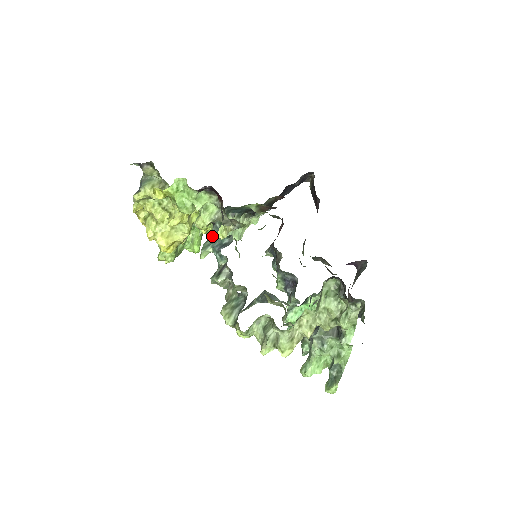
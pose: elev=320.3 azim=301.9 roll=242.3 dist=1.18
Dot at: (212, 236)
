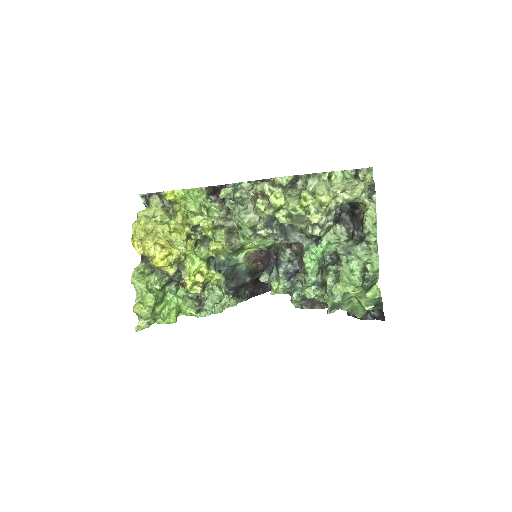
Dot at: occluded
